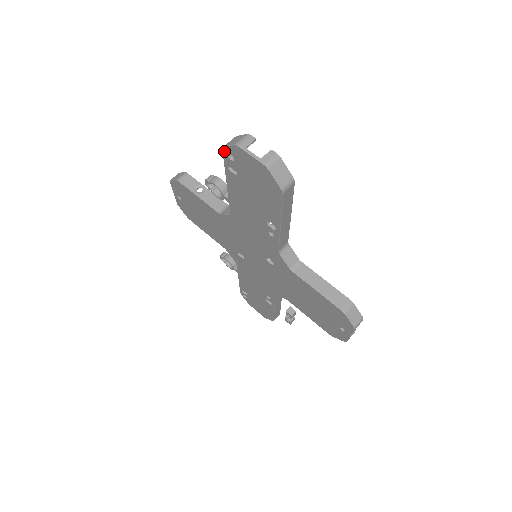
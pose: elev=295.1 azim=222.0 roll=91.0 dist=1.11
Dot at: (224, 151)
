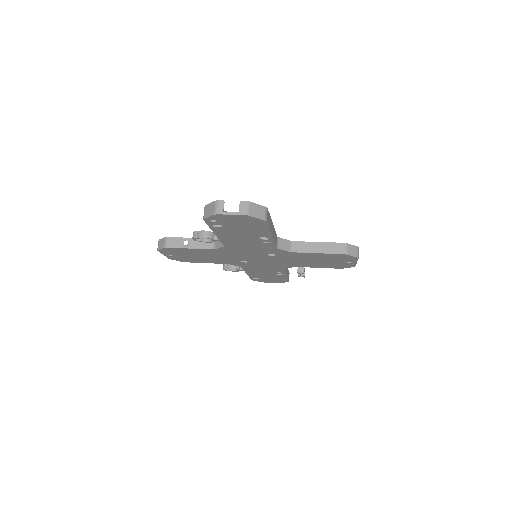
Dot at: (205, 220)
